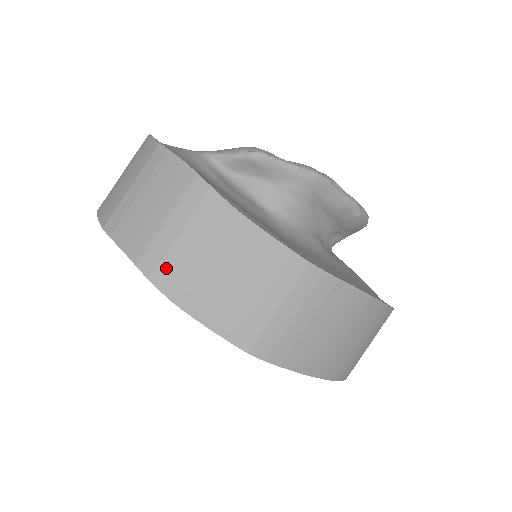
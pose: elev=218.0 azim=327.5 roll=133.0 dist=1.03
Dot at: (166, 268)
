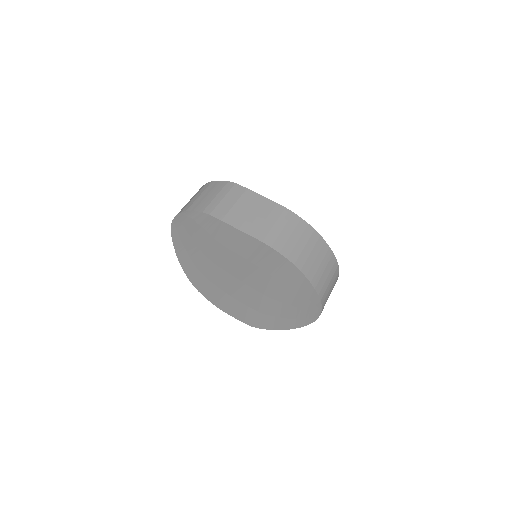
Dot at: (218, 210)
